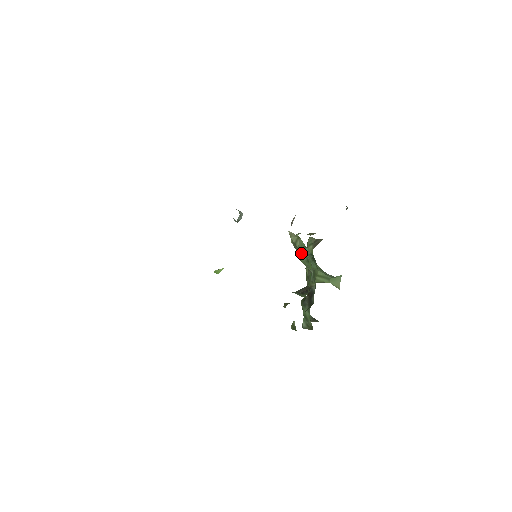
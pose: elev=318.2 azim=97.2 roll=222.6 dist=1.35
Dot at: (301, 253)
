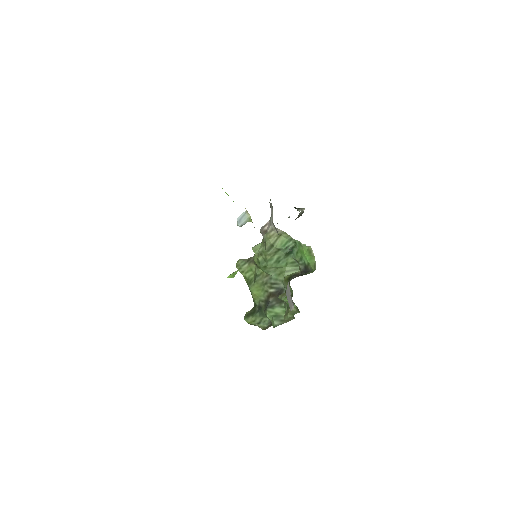
Dot at: (272, 255)
